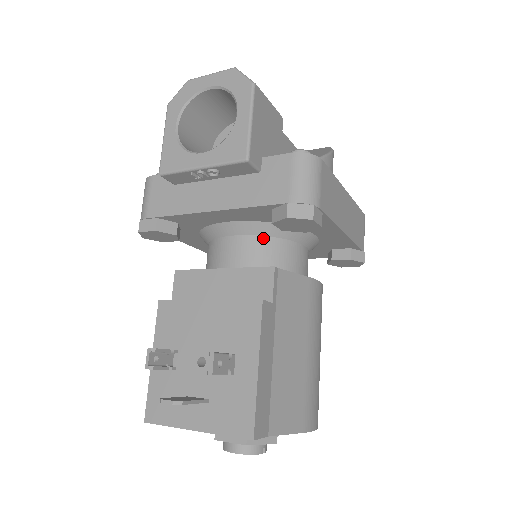
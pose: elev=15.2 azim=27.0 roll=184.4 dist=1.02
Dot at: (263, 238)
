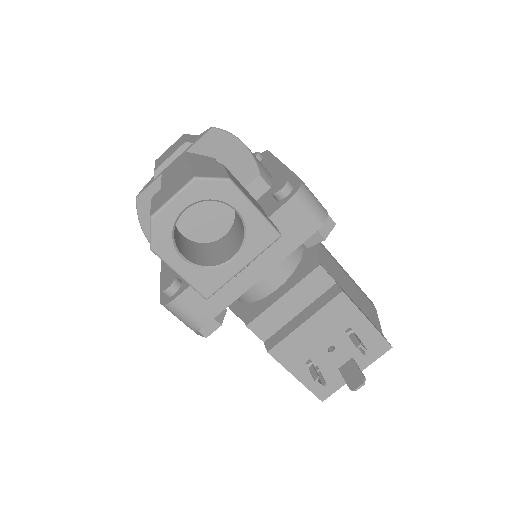
Dot at: occluded
